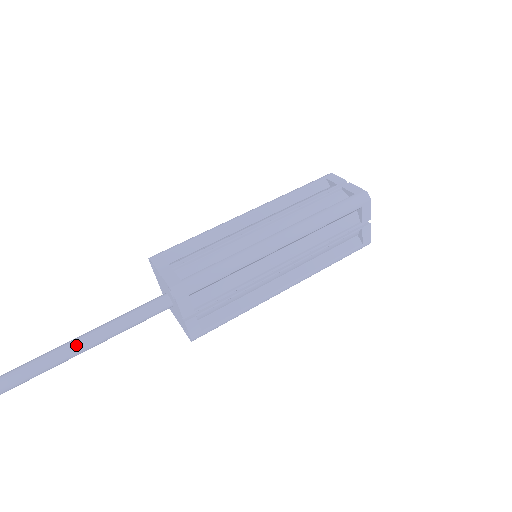
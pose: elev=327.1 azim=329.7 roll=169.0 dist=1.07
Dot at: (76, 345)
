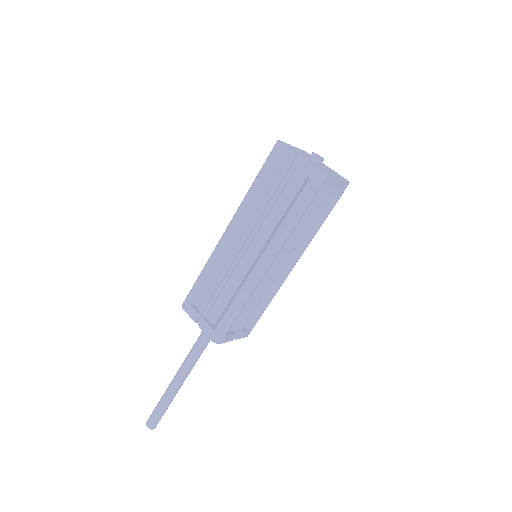
Dot at: (181, 378)
